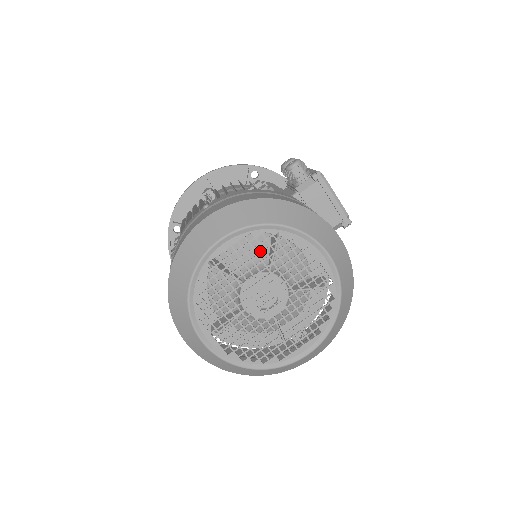
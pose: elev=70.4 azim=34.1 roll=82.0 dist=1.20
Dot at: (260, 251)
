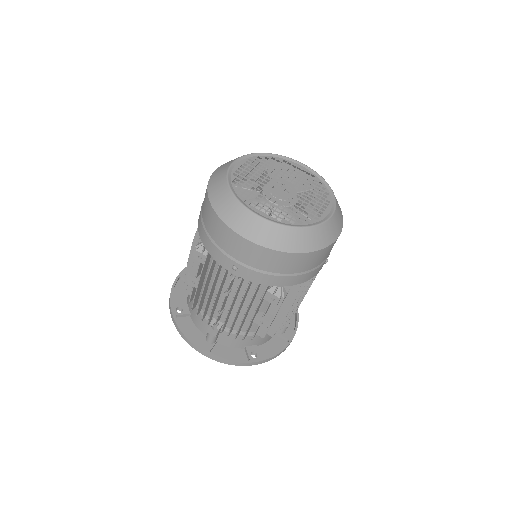
Dot at: (260, 188)
